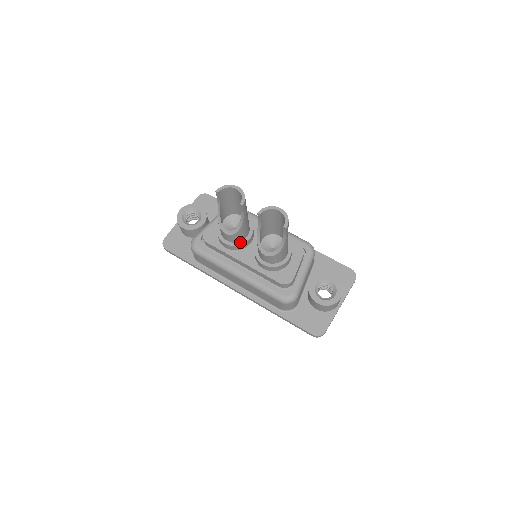
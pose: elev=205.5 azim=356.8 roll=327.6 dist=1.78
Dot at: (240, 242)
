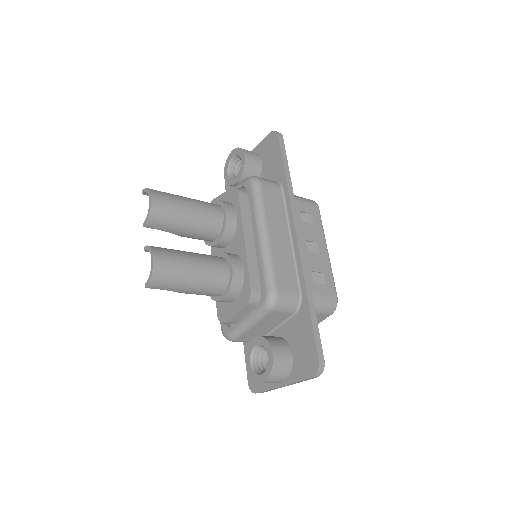
Dot at: (209, 242)
